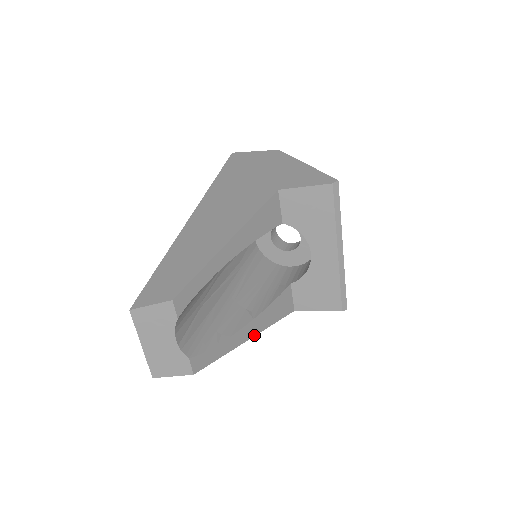
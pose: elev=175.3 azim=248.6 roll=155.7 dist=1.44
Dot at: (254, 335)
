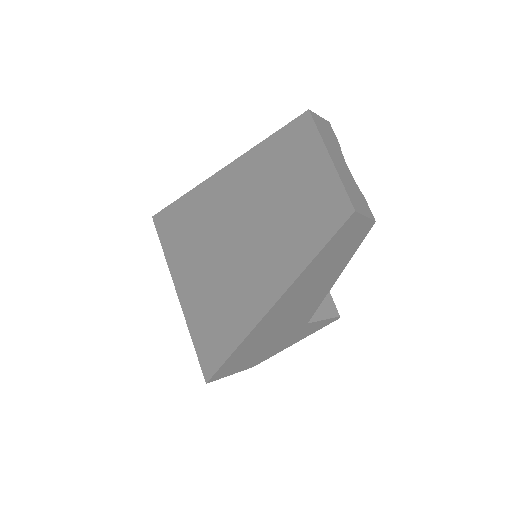
Dot at: (332, 284)
